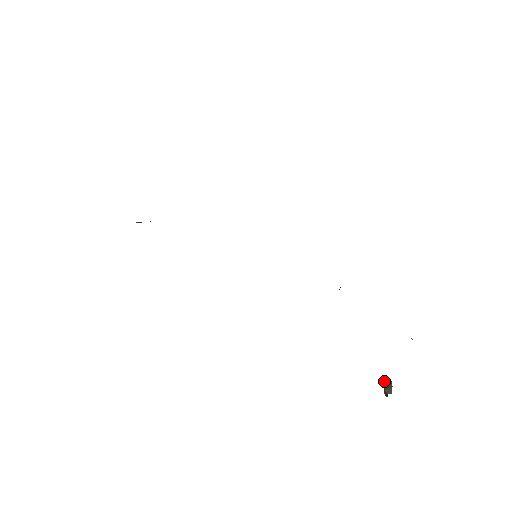
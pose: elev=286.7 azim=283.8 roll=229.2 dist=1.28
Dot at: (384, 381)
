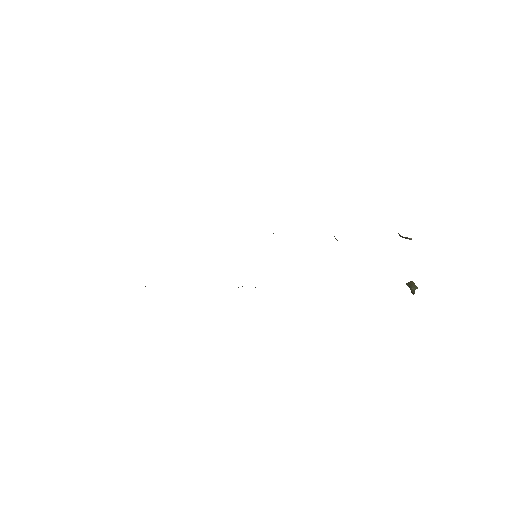
Dot at: (406, 284)
